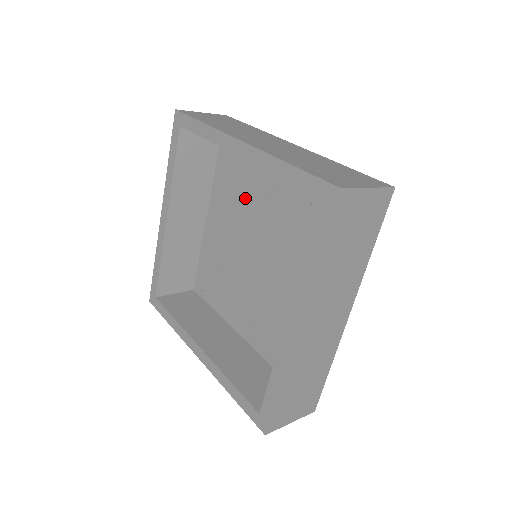
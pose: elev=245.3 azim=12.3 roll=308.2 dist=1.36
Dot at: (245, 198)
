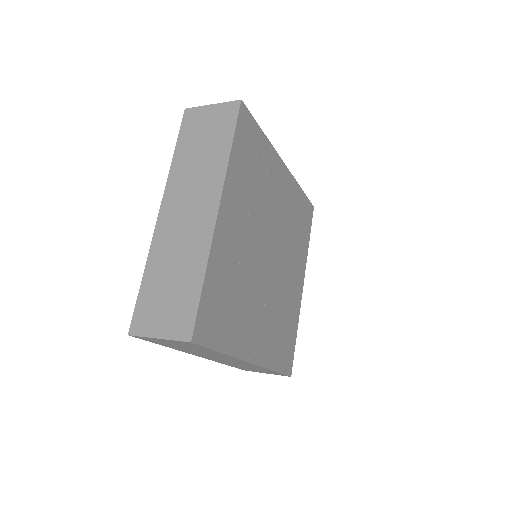
Dot at: occluded
